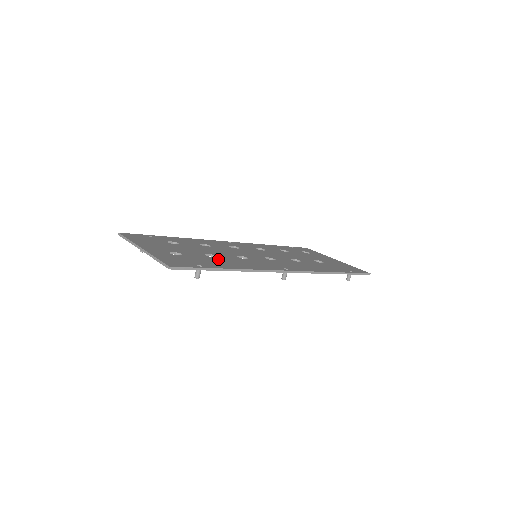
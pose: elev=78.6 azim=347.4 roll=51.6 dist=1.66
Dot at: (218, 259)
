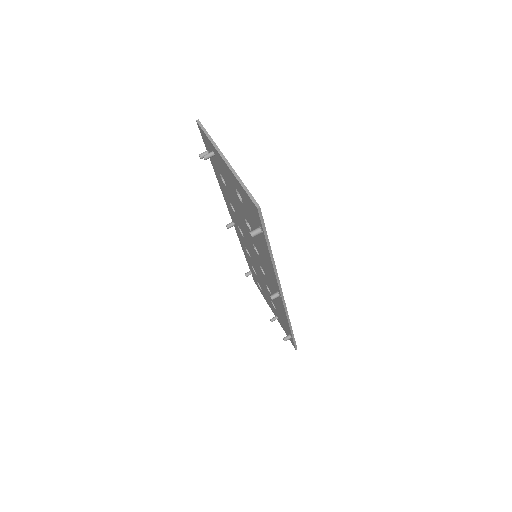
Dot at: occluded
